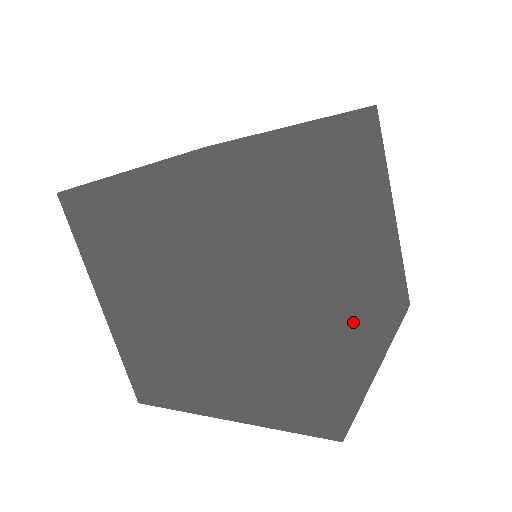
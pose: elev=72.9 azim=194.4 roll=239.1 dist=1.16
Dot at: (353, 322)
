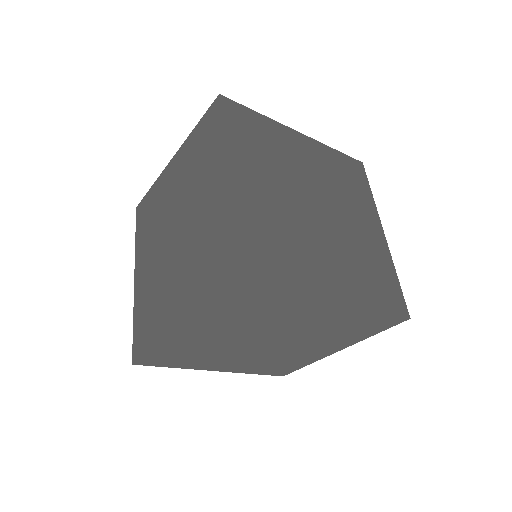
Dot at: occluded
